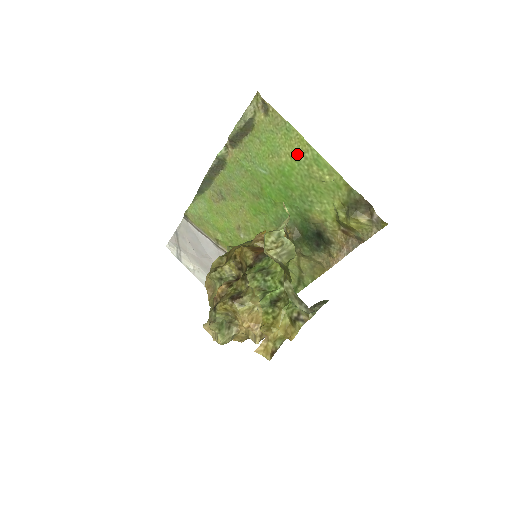
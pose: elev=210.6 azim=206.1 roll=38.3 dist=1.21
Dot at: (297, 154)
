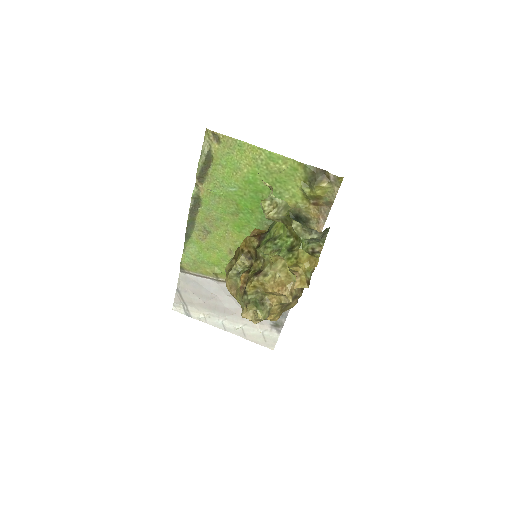
Dot at: (254, 161)
